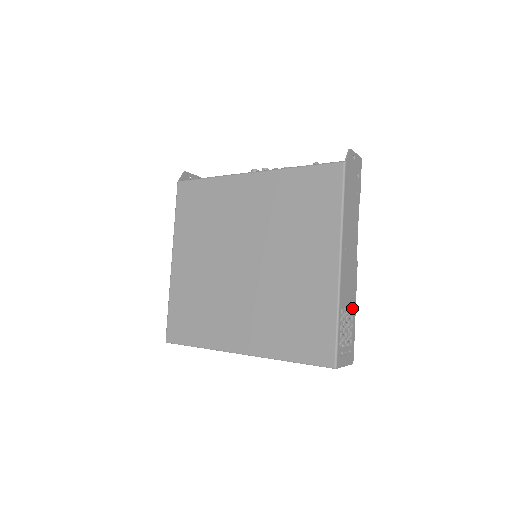
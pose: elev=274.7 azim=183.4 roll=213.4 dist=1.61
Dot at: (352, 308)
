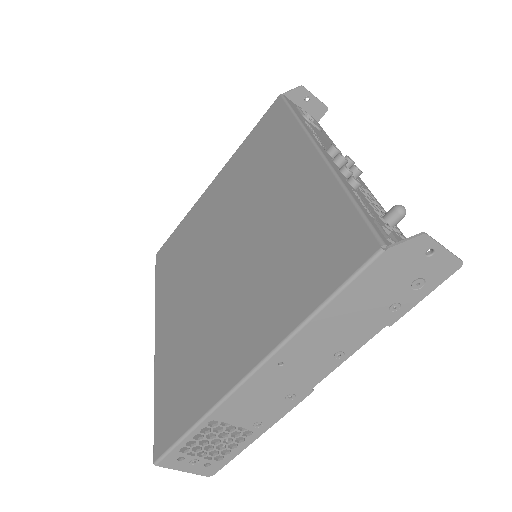
Dot at: (251, 430)
